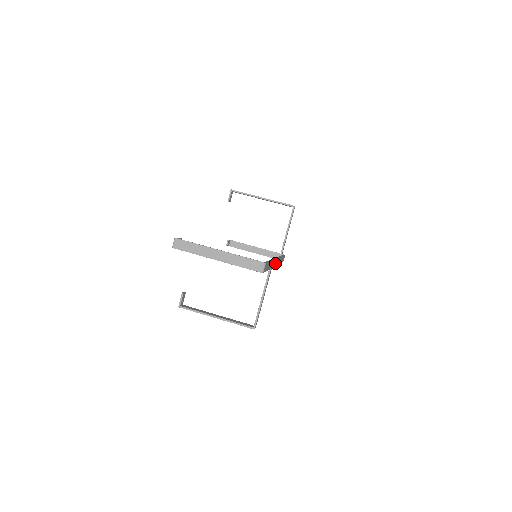
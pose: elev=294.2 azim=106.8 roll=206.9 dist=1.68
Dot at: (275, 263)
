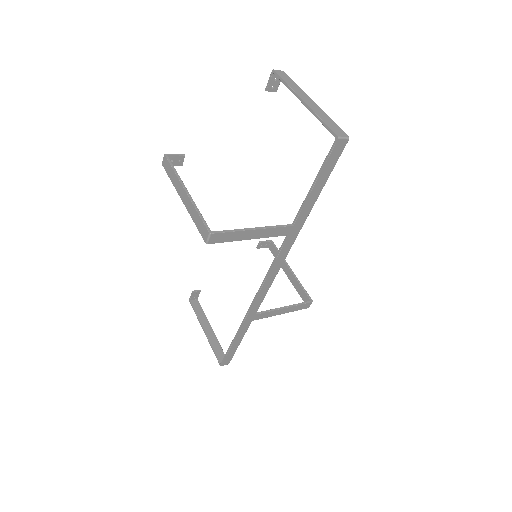
Dot at: (277, 264)
